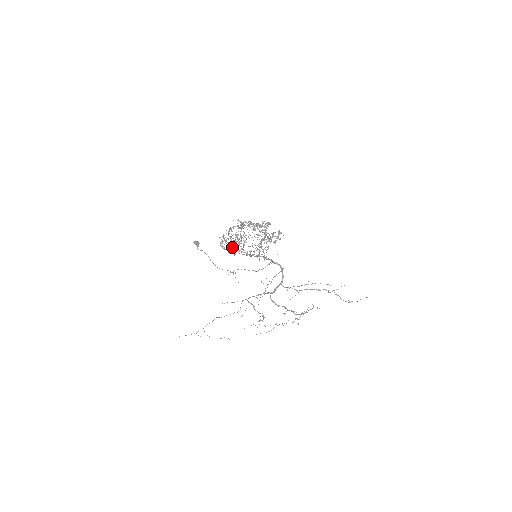
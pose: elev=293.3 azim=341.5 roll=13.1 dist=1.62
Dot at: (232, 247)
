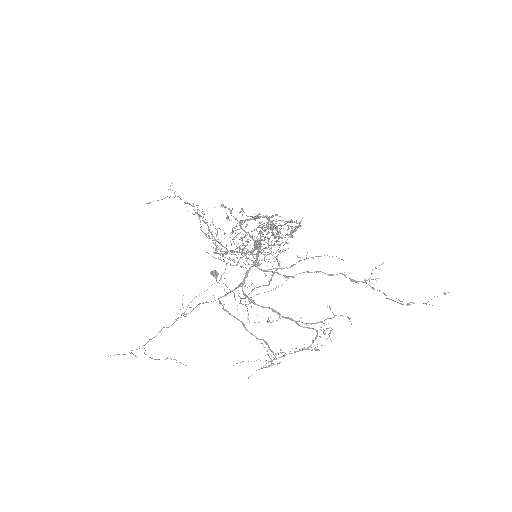
Dot at: (231, 254)
